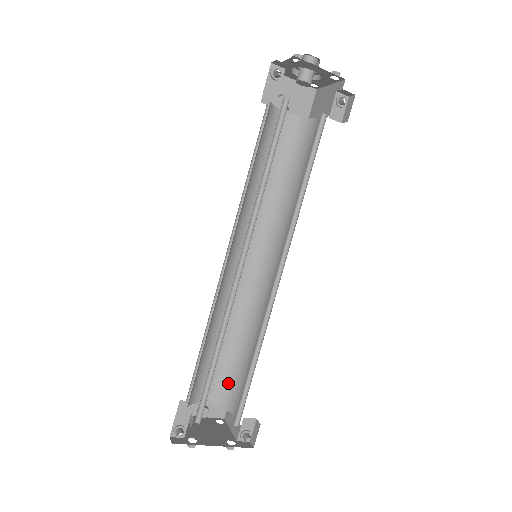
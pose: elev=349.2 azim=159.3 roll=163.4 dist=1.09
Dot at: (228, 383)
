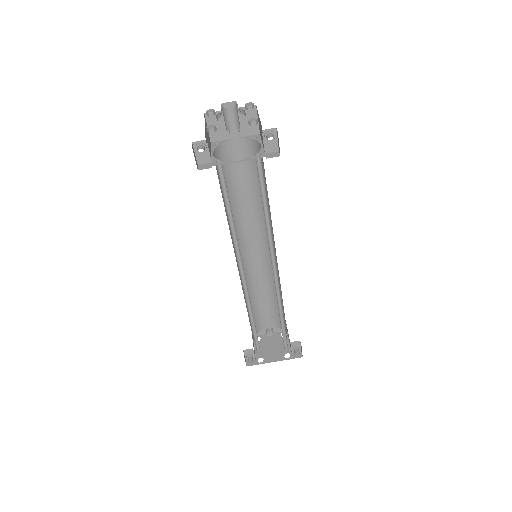
Dot at: (278, 317)
